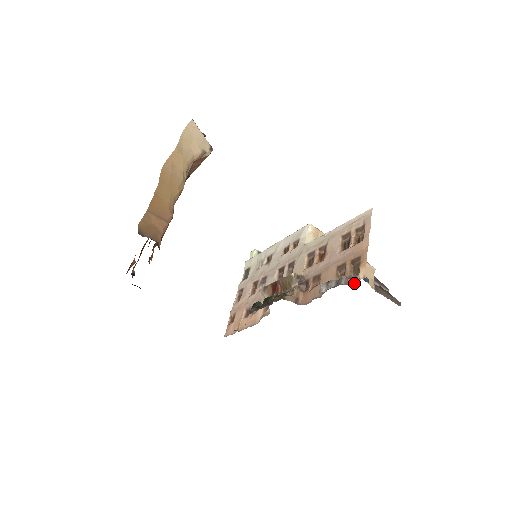
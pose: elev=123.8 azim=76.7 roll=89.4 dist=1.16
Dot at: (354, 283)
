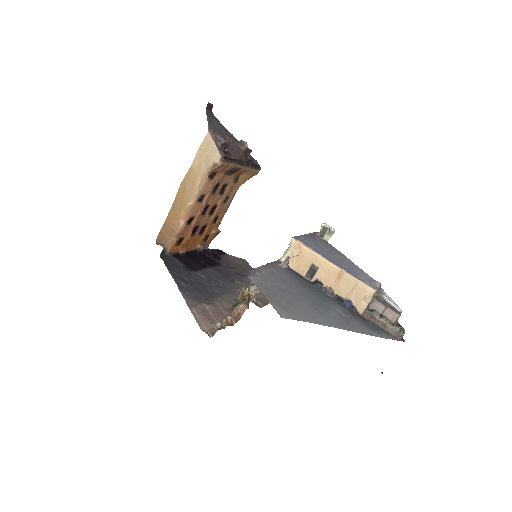
Dot at: (213, 335)
